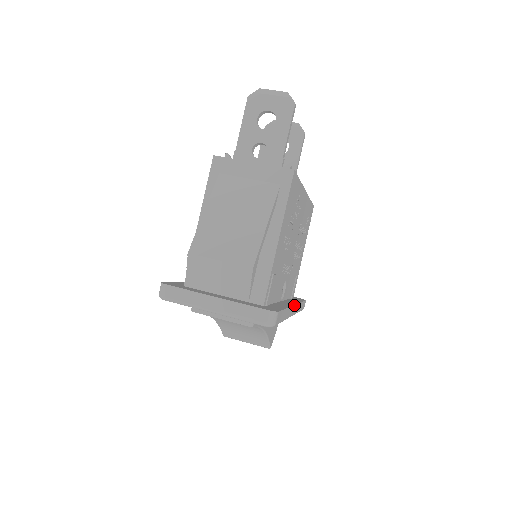
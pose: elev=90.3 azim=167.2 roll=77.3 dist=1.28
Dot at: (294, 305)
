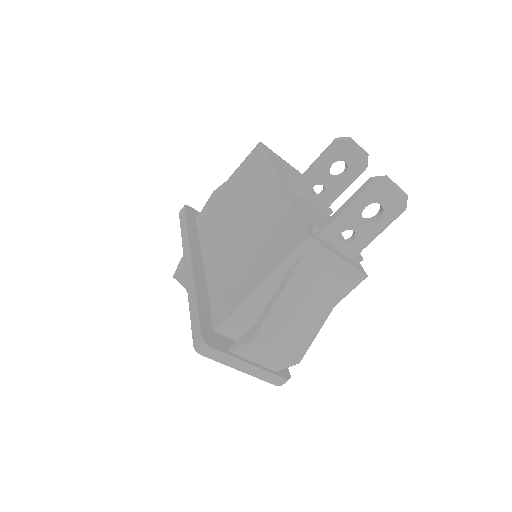
Dot at: occluded
